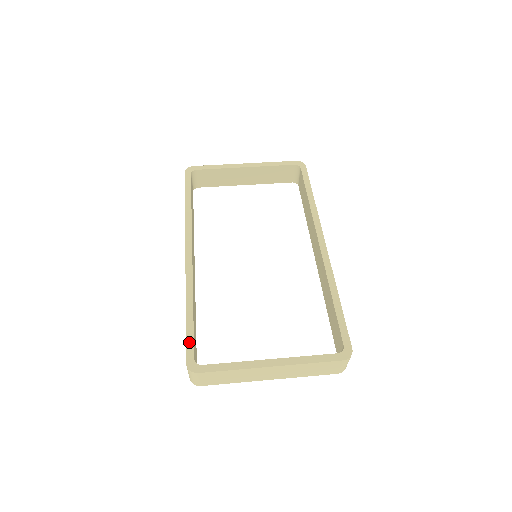
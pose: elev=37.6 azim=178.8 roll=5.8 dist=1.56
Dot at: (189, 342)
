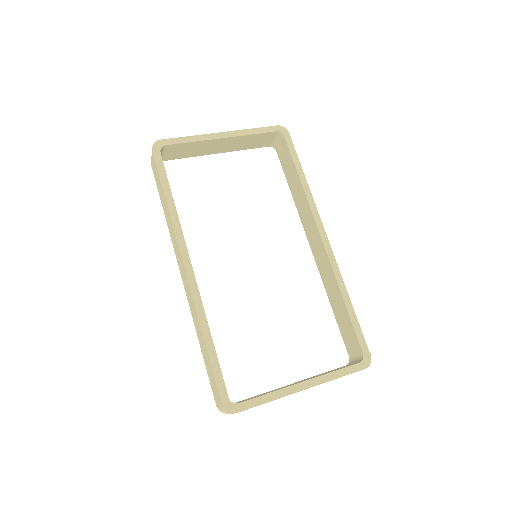
Dot at: (219, 380)
